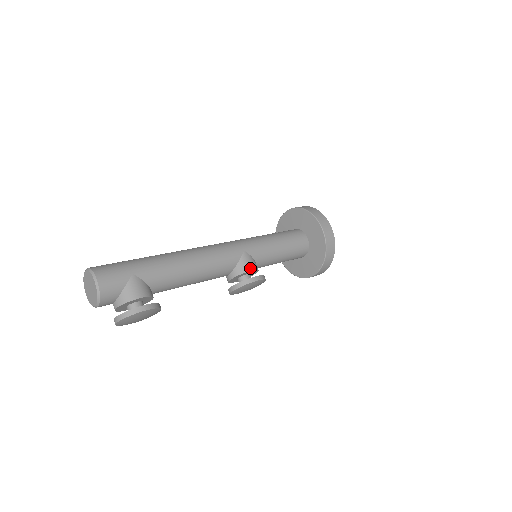
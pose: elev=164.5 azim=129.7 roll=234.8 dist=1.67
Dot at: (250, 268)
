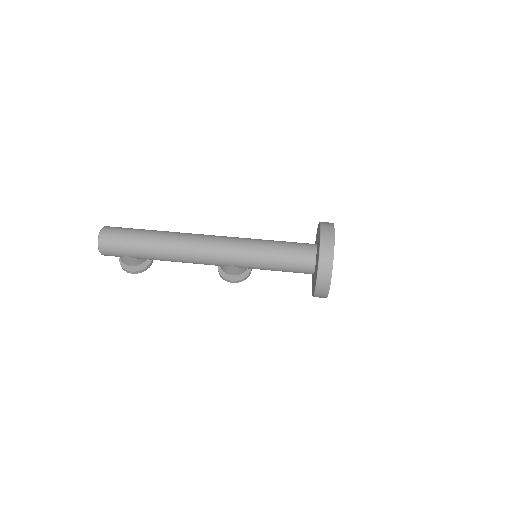
Dot at: (231, 274)
